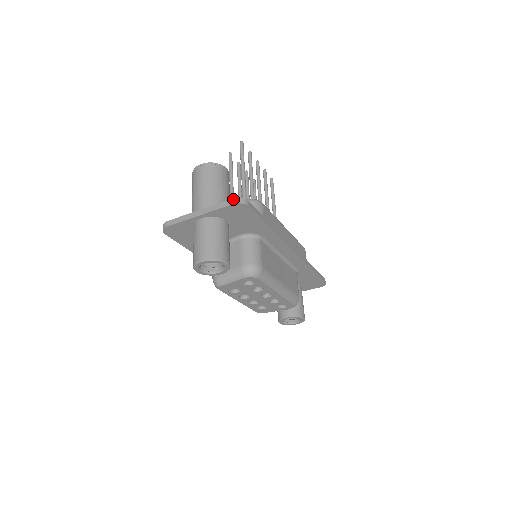
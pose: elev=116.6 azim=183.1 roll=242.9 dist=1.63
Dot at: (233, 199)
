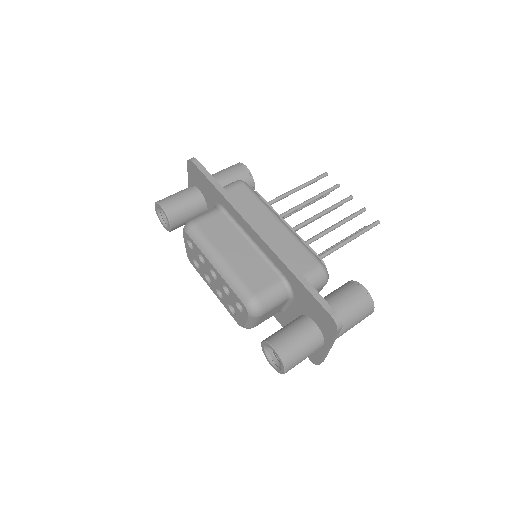
Dot at: occluded
